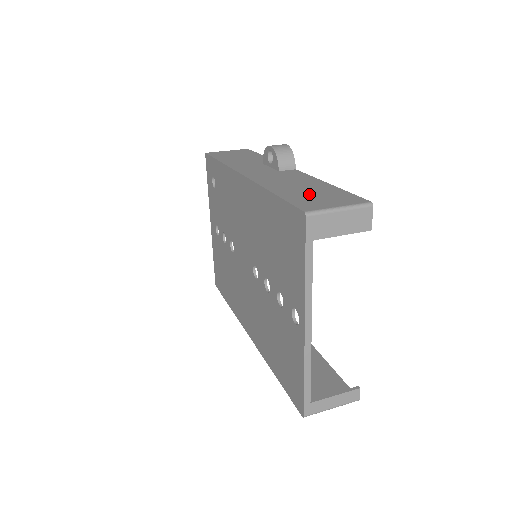
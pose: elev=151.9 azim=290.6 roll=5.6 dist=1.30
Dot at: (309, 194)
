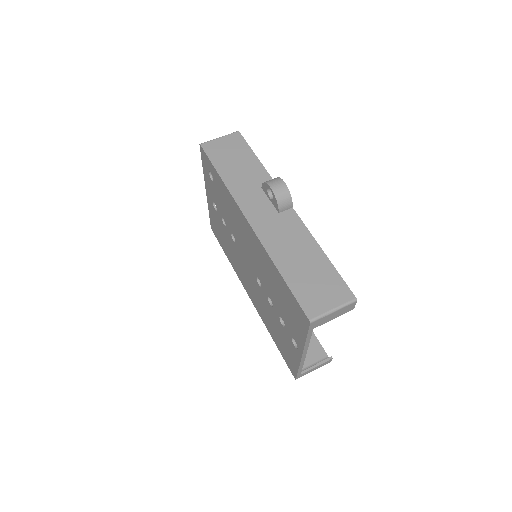
Dot at: (310, 279)
